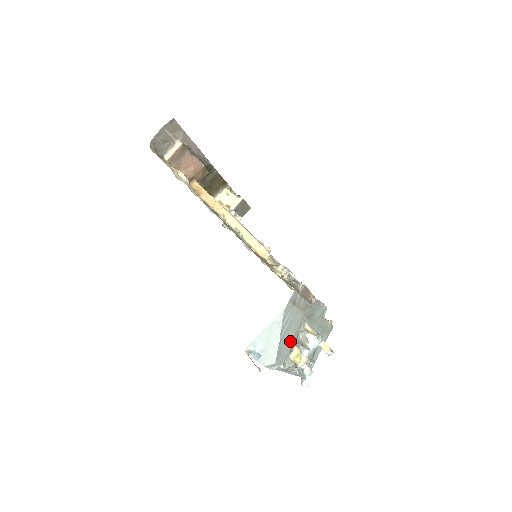
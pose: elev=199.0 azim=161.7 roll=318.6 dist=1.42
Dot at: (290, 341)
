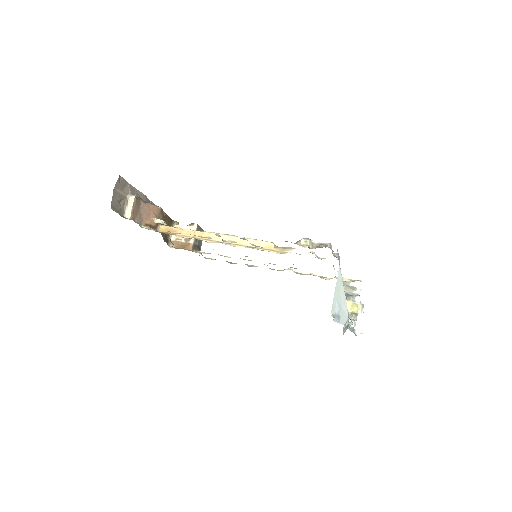
Dot at: occluded
